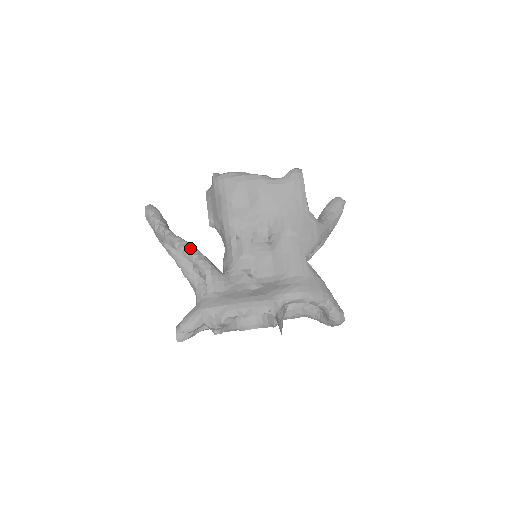
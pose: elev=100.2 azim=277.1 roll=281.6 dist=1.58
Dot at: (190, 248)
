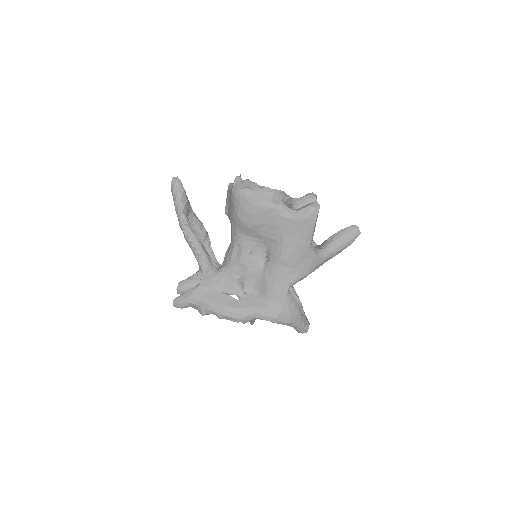
Dot at: (195, 244)
